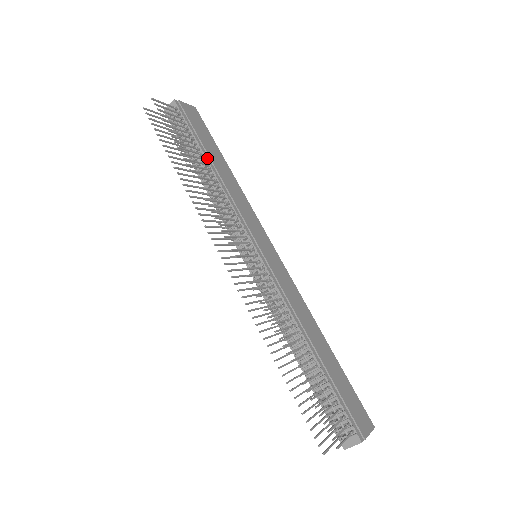
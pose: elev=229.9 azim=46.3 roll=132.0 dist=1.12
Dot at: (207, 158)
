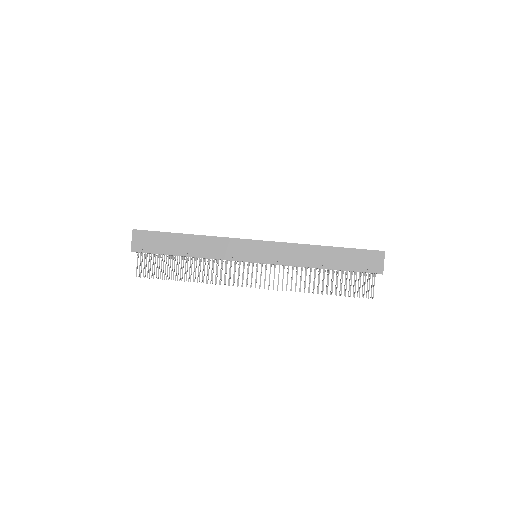
Dot at: (182, 255)
